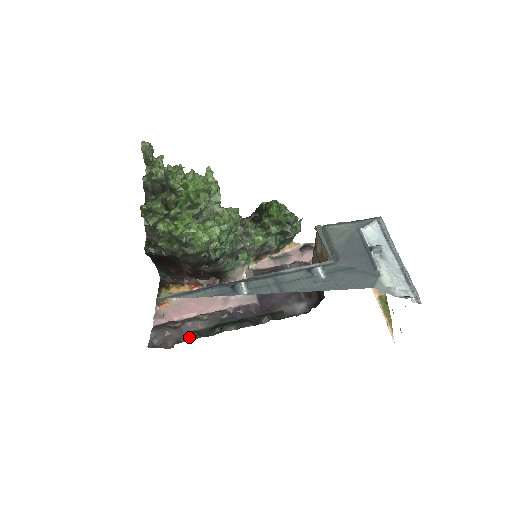
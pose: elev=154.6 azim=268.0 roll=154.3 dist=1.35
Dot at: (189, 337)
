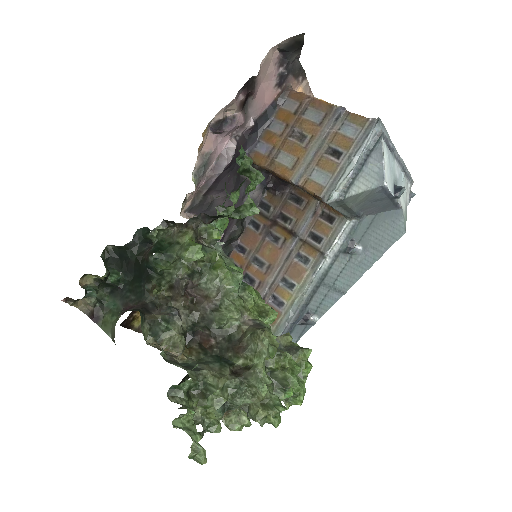
Dot at: occluded
